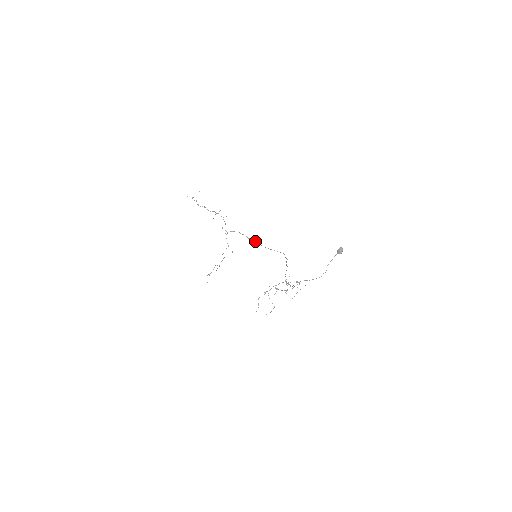
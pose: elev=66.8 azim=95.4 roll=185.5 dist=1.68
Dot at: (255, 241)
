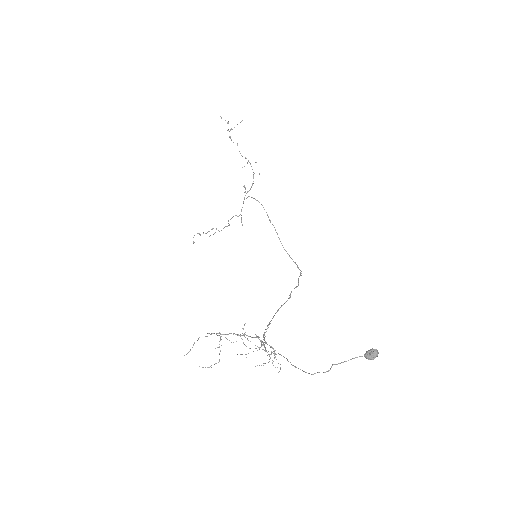
Dot at: occluded
